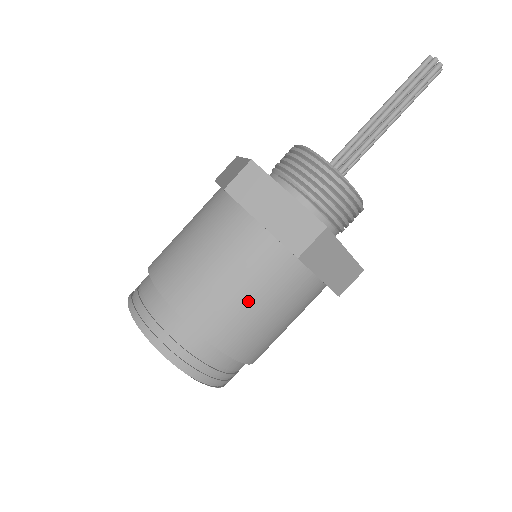
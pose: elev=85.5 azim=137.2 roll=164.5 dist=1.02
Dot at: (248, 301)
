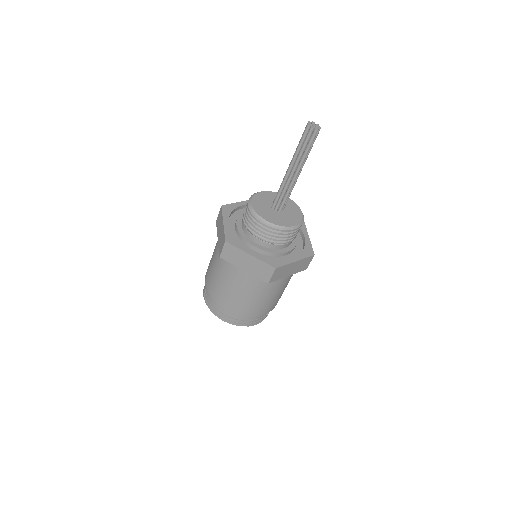
Dot at: (256, 298)
